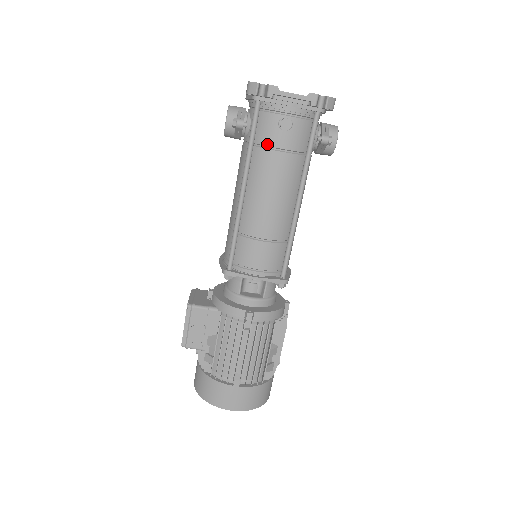
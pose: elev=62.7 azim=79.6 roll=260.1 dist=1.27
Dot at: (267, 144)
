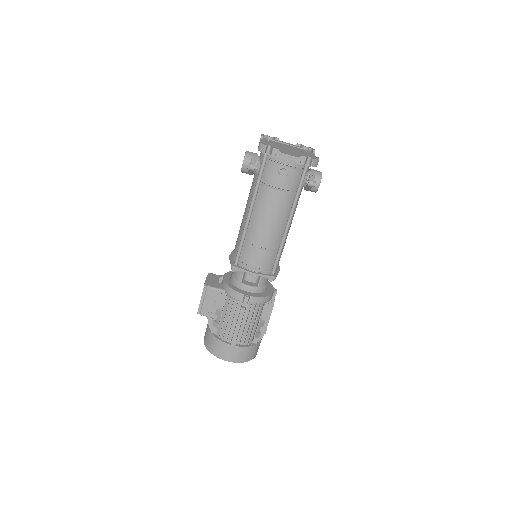
Dot at: (269, 184)
